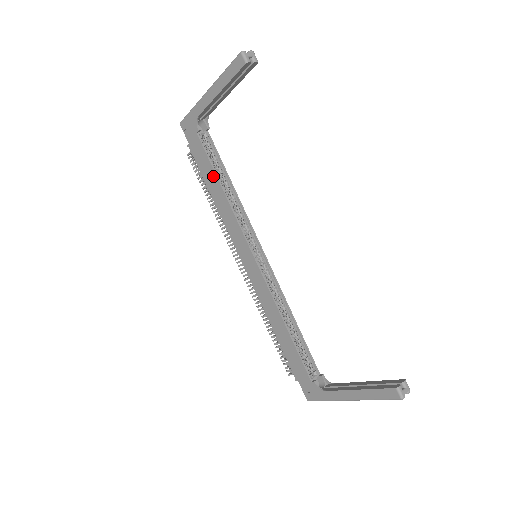
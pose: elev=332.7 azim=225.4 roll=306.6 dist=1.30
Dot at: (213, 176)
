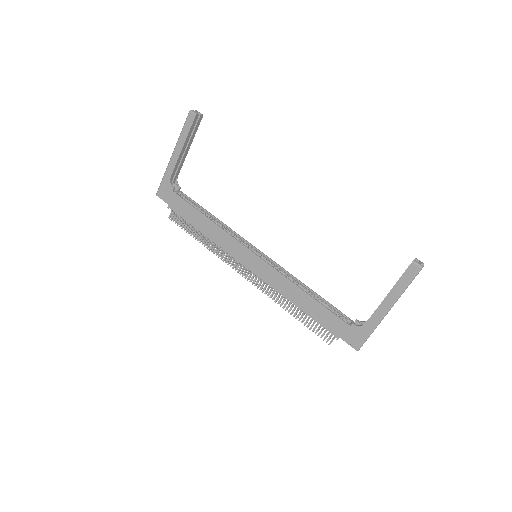
Dot at: (197, 214)
